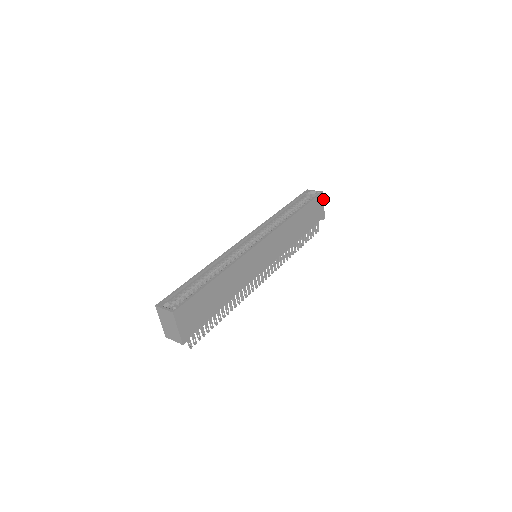
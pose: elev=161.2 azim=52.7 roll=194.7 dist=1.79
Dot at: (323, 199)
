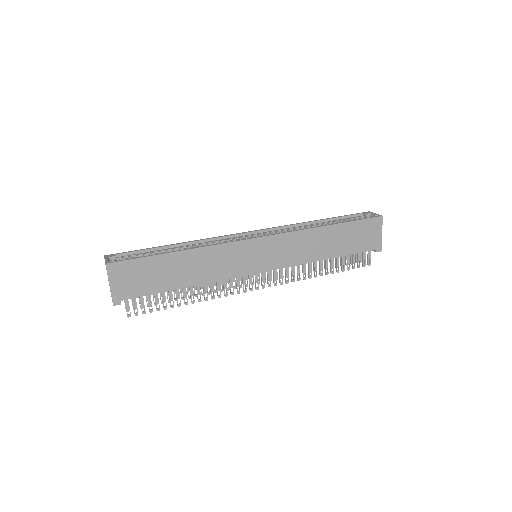
Dot at: occluded
